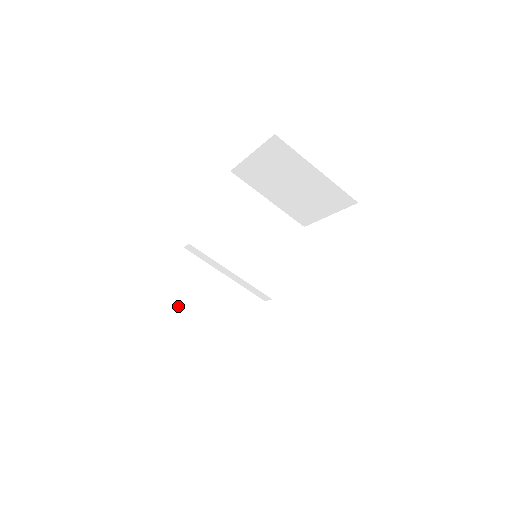
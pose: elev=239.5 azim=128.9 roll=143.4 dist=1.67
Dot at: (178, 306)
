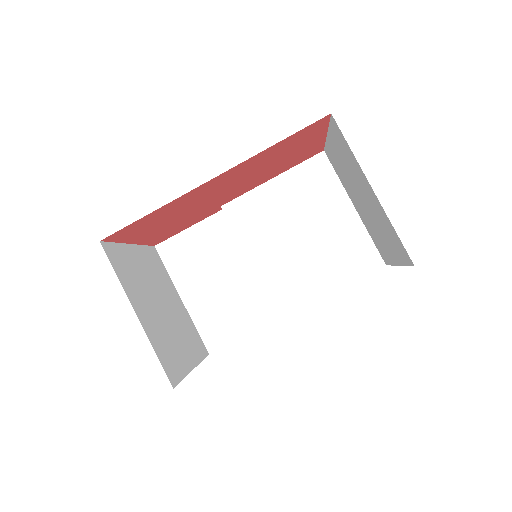
Dot at: (182, 262)
